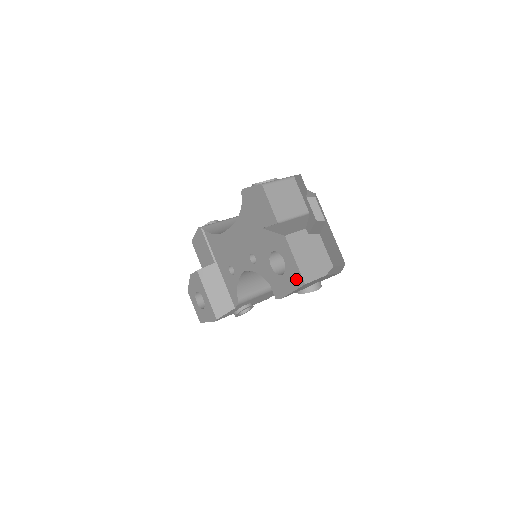
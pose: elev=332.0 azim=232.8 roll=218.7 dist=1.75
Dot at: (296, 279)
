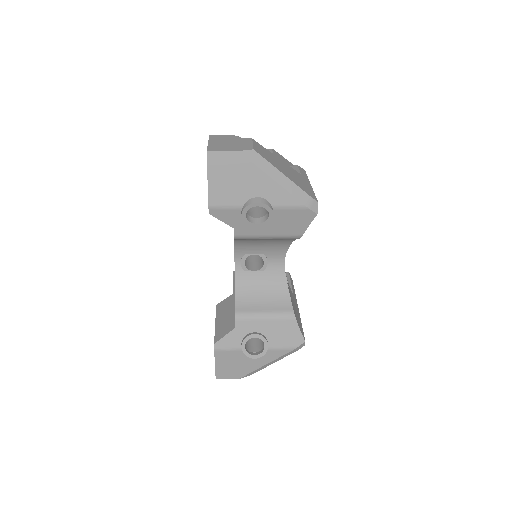
Dot at: occluded
